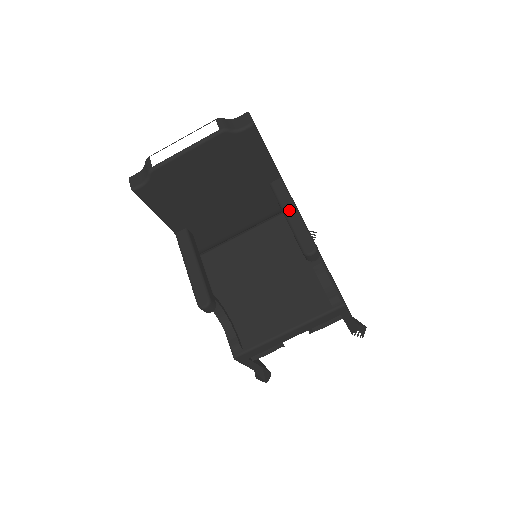
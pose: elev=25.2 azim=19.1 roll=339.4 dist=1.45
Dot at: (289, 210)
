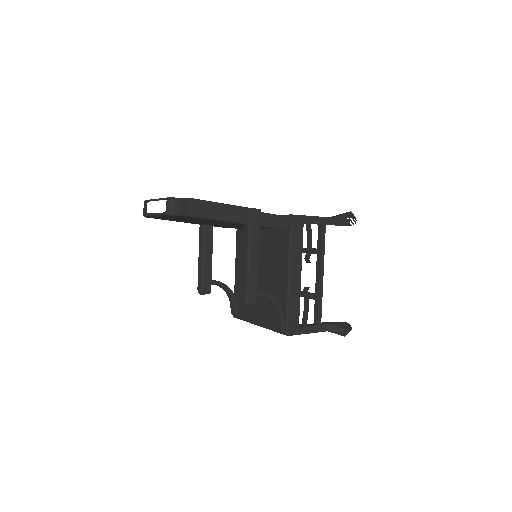
Dot at: (244, 260)
